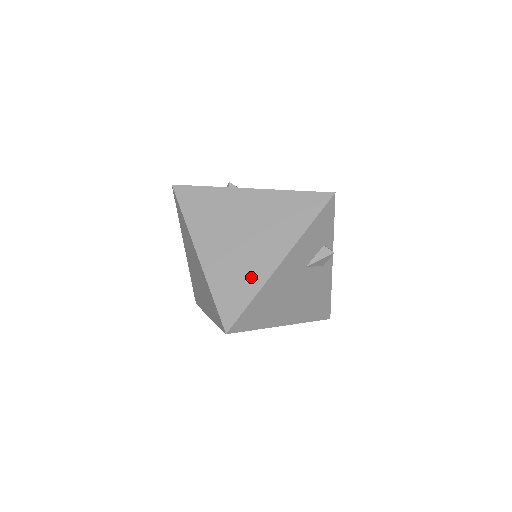
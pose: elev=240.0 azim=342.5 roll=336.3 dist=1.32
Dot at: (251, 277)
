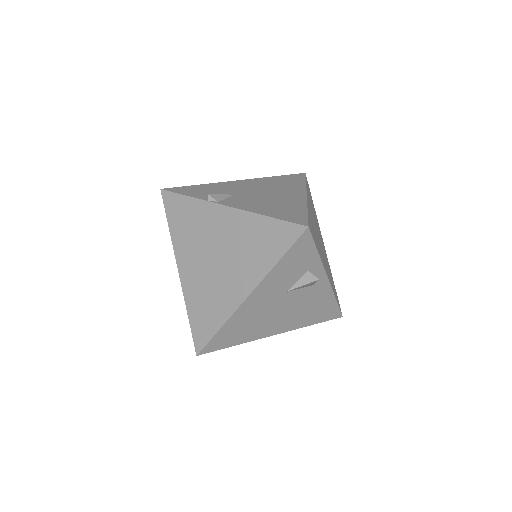
Dot at: (220, 306)
